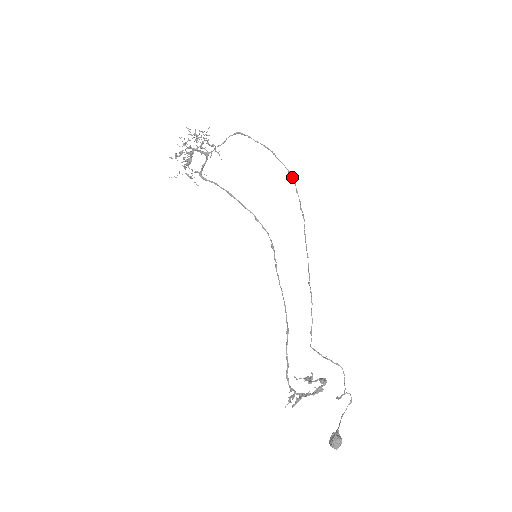
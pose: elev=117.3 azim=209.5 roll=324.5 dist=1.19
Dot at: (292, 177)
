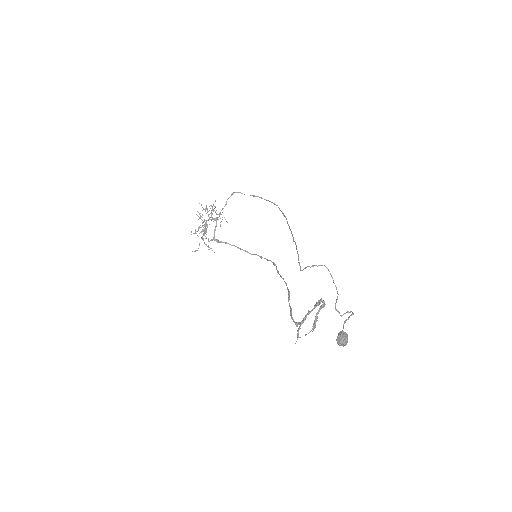
Dot at: (275, 204)
